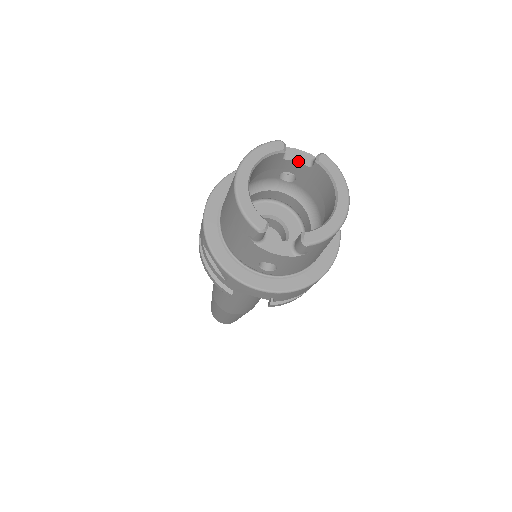
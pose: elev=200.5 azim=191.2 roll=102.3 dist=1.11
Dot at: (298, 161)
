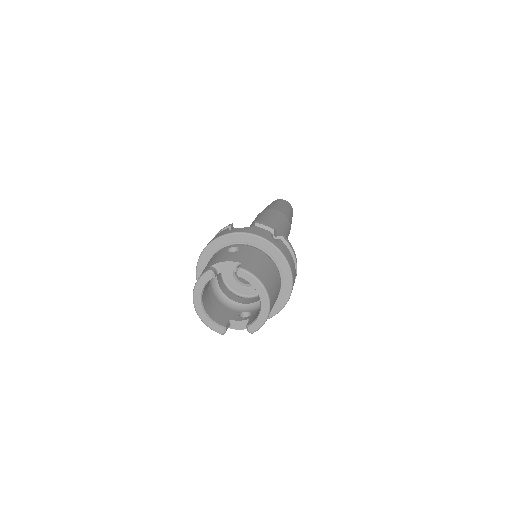
Dot at: occluded
